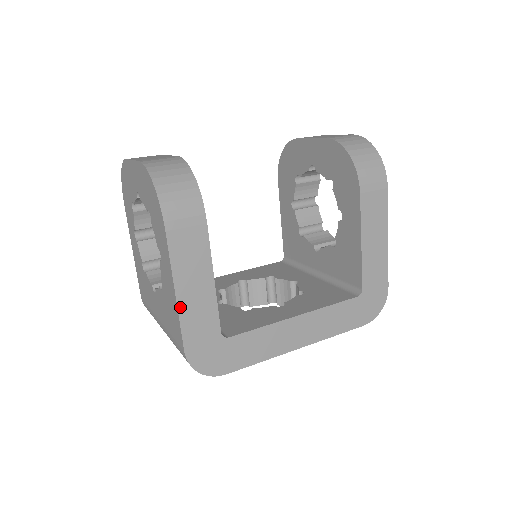
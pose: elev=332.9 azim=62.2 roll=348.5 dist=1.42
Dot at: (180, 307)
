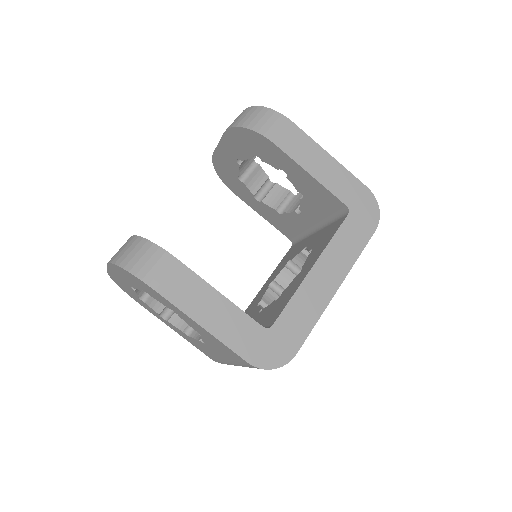
Dot at: (214, 333)
